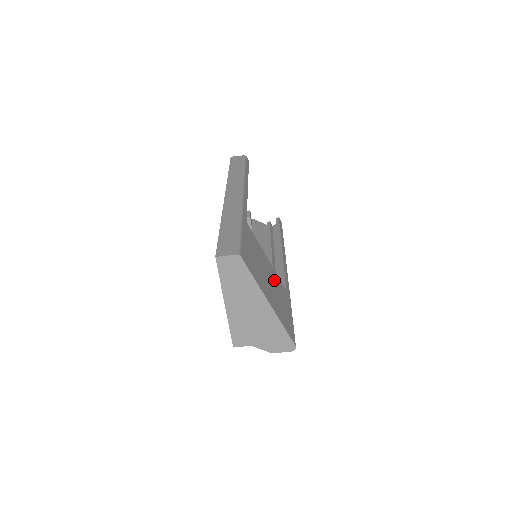
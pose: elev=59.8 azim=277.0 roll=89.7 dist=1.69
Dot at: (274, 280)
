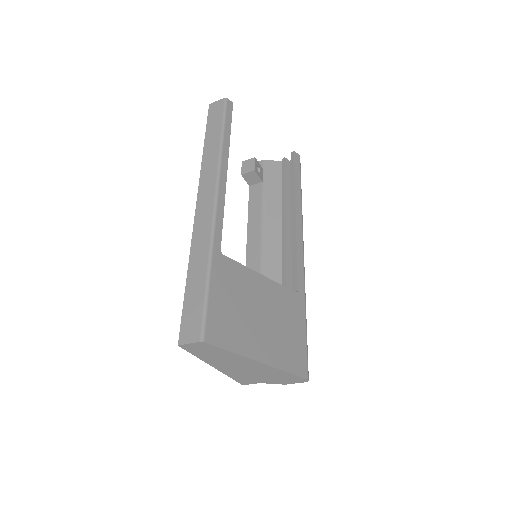
Dot at: (273, 303)
